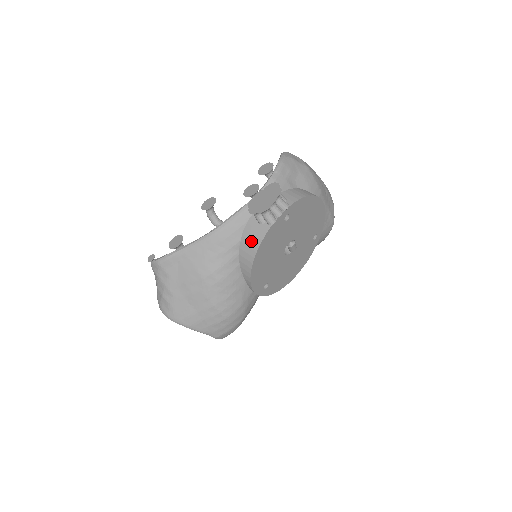
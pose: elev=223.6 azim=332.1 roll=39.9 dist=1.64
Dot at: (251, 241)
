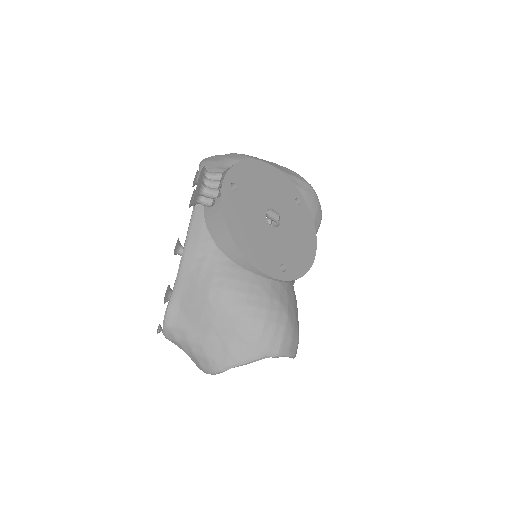
Dot at: (217, 227)
